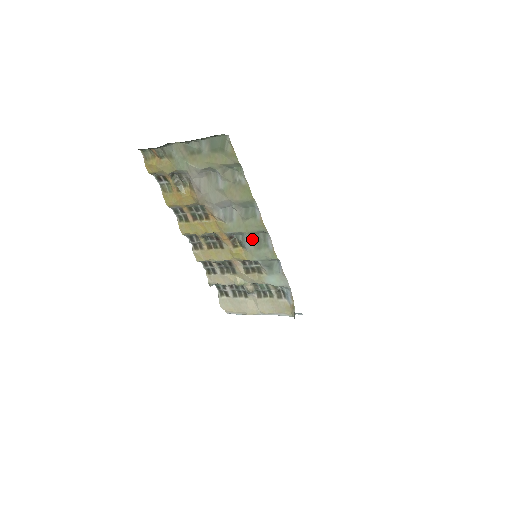
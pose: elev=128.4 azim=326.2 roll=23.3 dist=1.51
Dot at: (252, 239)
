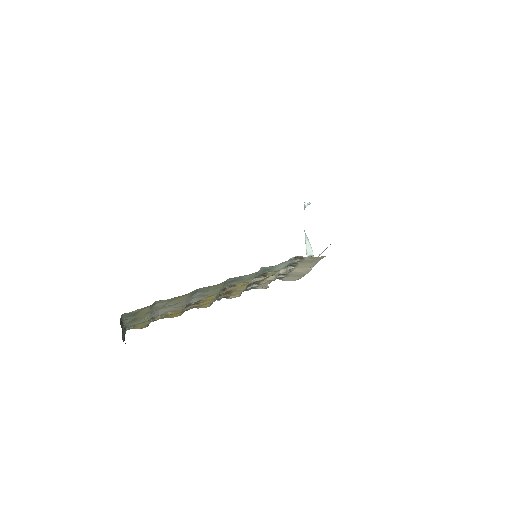
Dot at: (231, 283)
